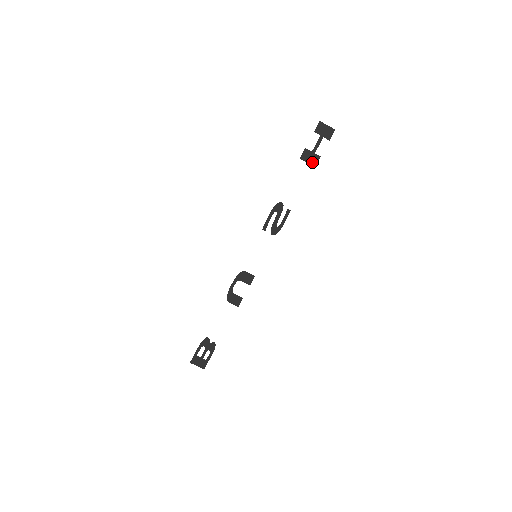
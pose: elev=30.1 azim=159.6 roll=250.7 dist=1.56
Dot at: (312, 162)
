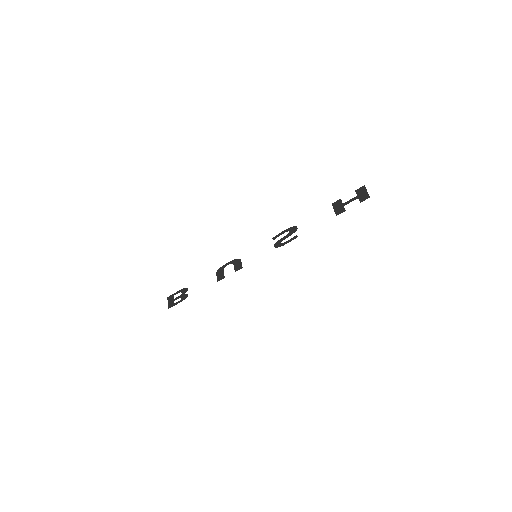
Dot at: (337, 211)
